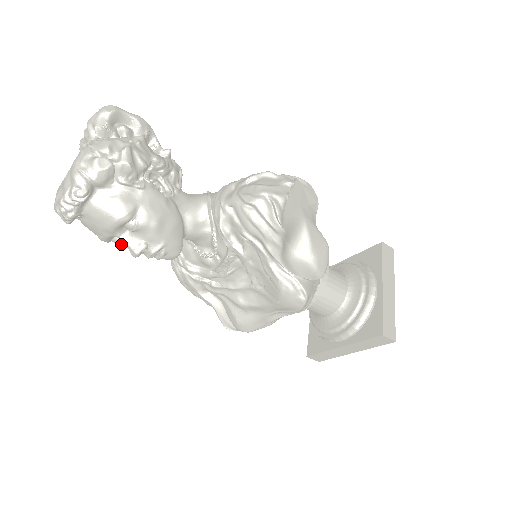
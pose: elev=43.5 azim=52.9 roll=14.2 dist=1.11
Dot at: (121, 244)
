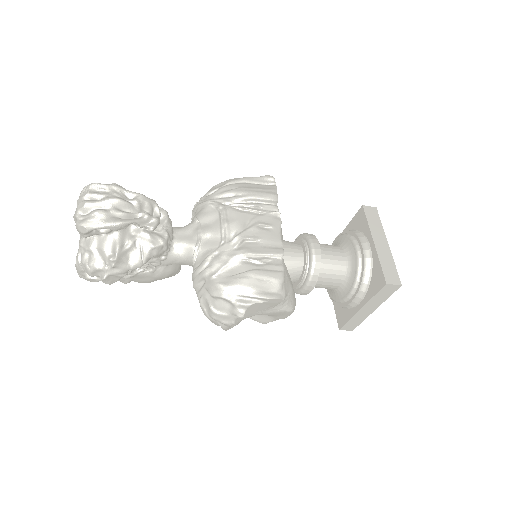
Dot at: occluded
